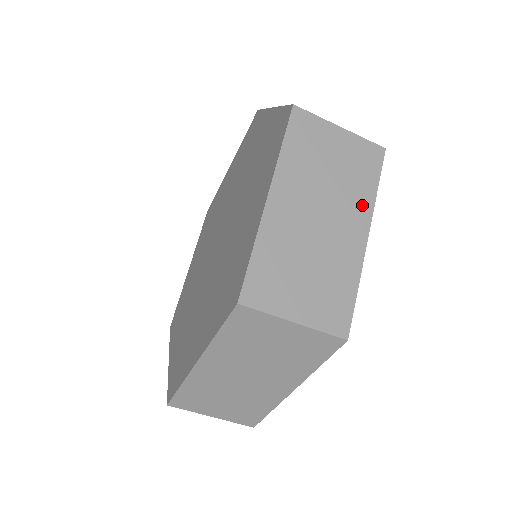
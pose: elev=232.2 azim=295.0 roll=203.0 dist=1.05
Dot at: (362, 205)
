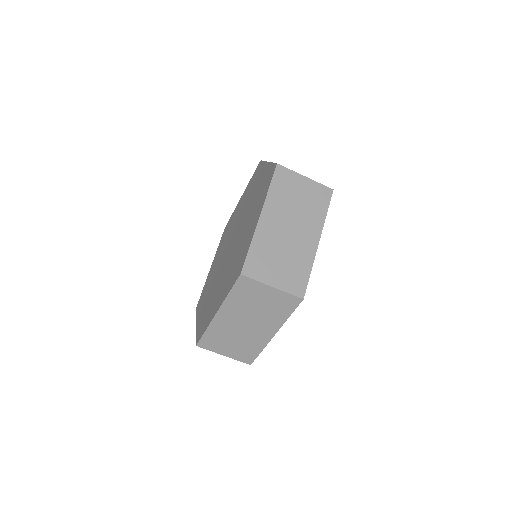
Dot at: occluded
